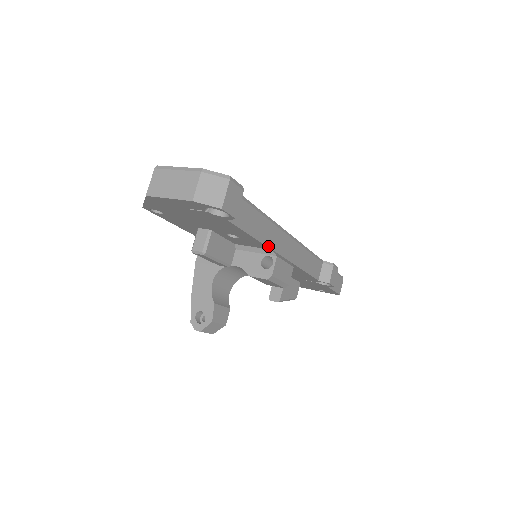
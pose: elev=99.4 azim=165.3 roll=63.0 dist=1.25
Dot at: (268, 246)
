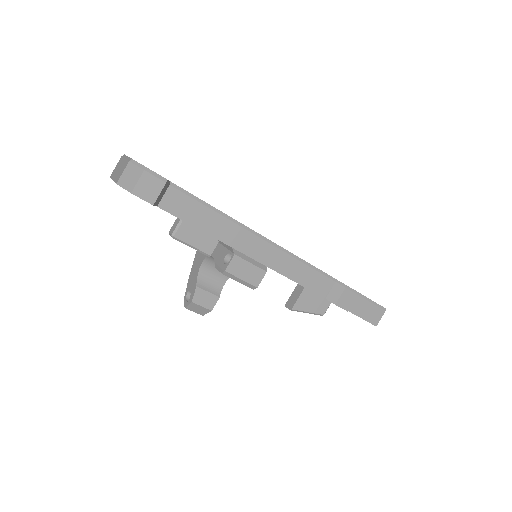
Dot at: (225, 242)
